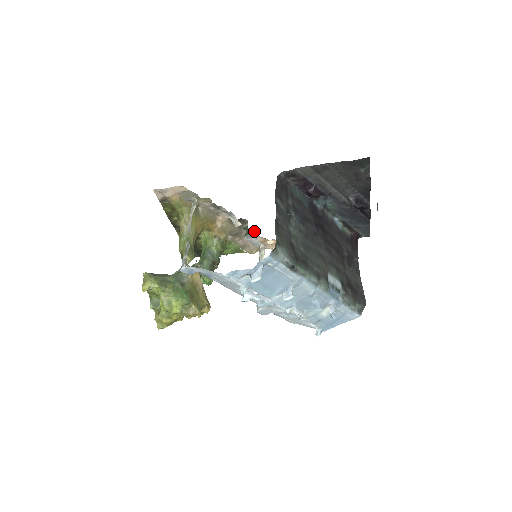
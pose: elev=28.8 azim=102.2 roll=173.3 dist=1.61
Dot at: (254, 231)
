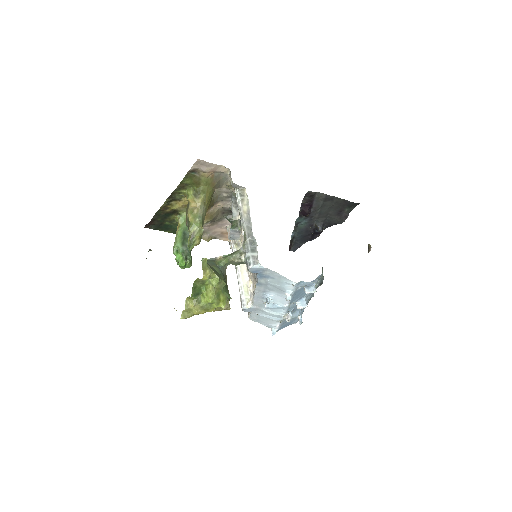
Dot at: (230, 224)
